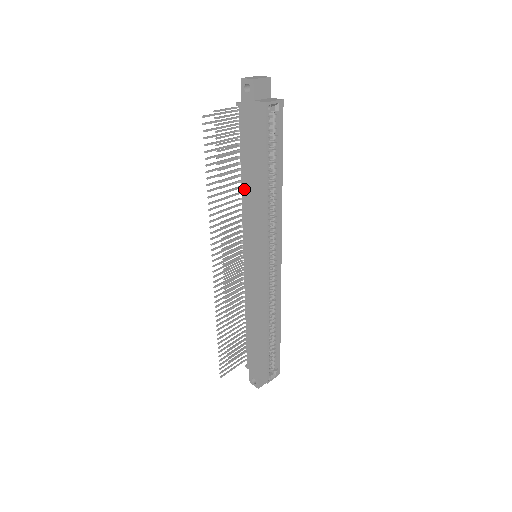
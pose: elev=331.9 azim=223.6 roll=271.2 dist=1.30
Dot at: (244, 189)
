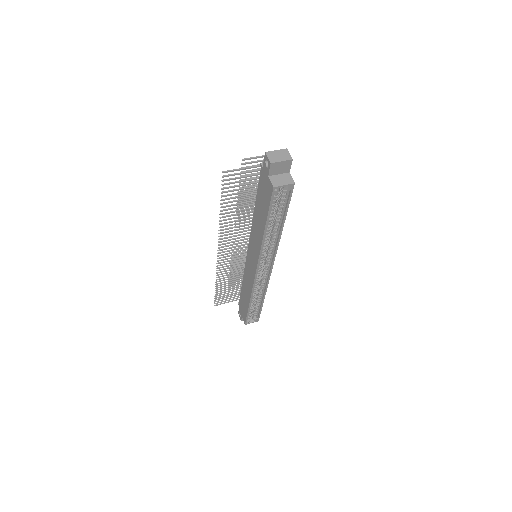
Dot at: (254, 217)
